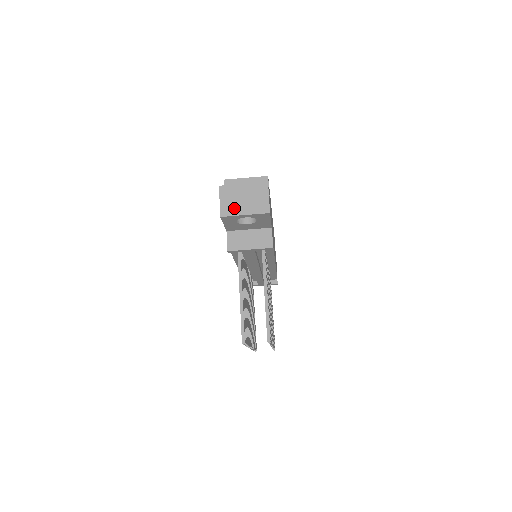
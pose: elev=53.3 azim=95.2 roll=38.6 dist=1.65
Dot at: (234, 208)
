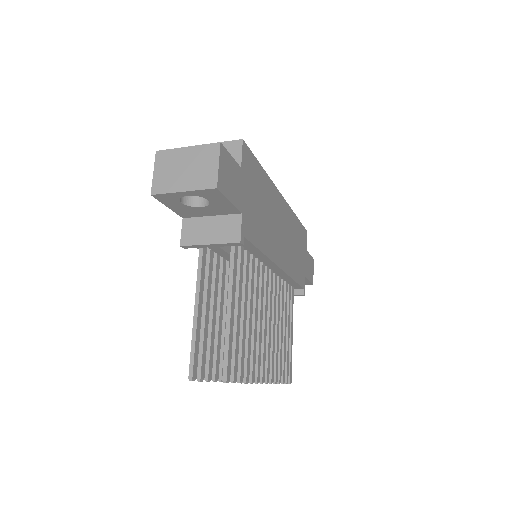
Dot at: (170, 182)
